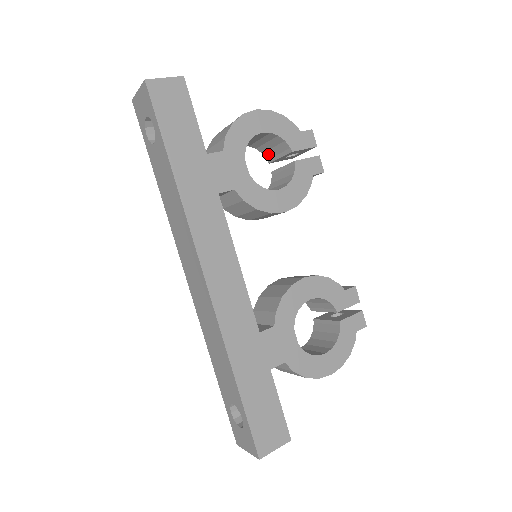
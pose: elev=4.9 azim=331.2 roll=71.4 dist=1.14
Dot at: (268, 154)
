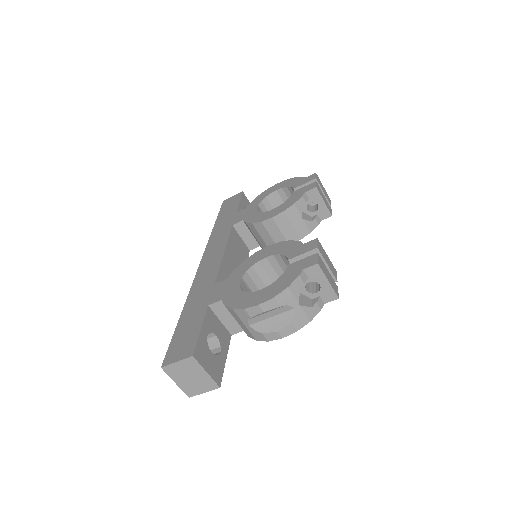
Dot at: occluded
